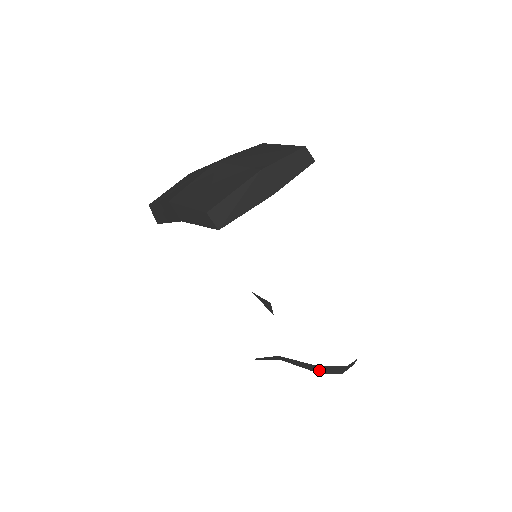
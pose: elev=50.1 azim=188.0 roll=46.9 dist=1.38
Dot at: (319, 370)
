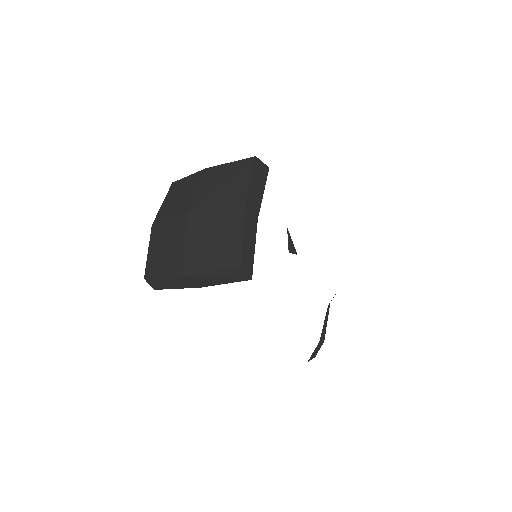
Dot at: occluded
